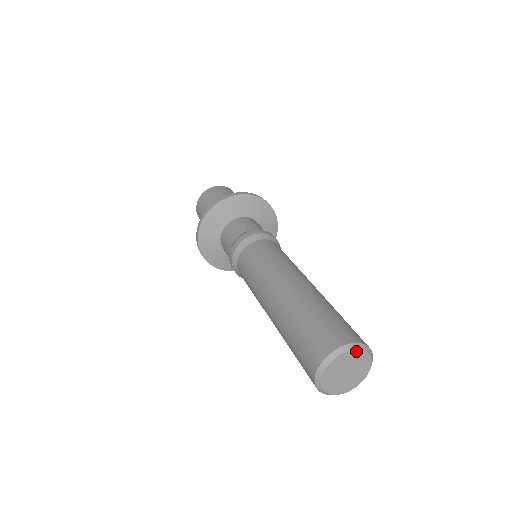
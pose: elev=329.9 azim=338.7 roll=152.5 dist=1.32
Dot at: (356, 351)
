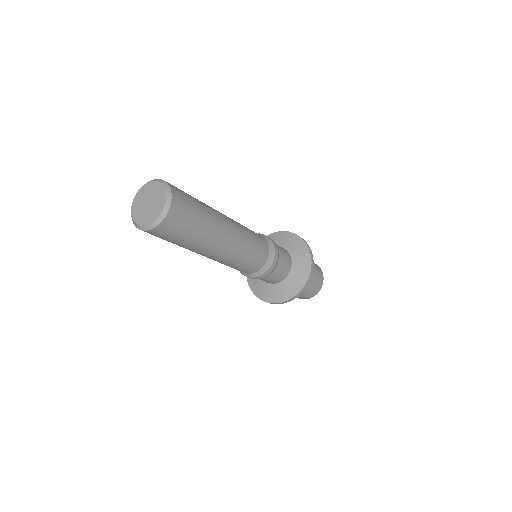
Dot at: (162, 186)
